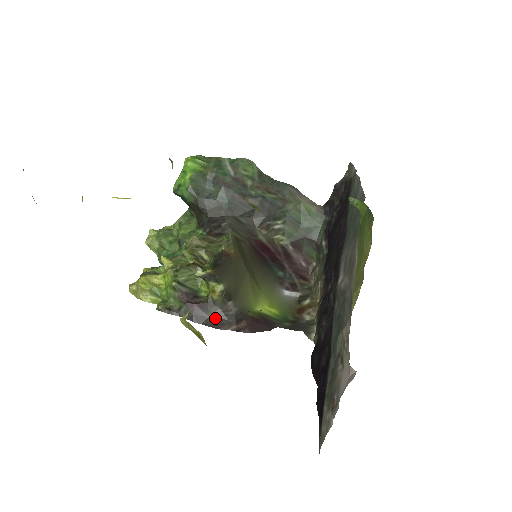
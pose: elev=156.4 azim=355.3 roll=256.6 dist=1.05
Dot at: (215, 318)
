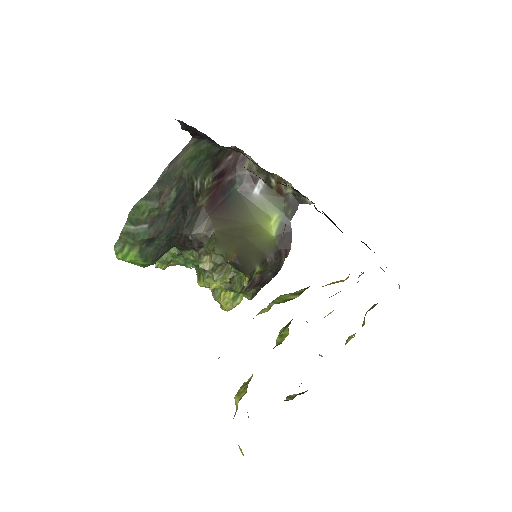
Dot at: (273, 270)
